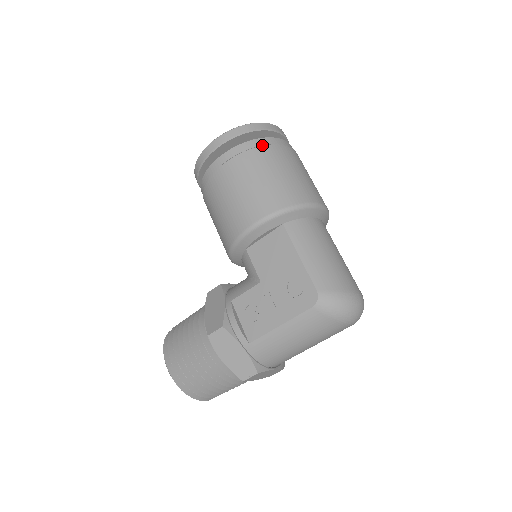
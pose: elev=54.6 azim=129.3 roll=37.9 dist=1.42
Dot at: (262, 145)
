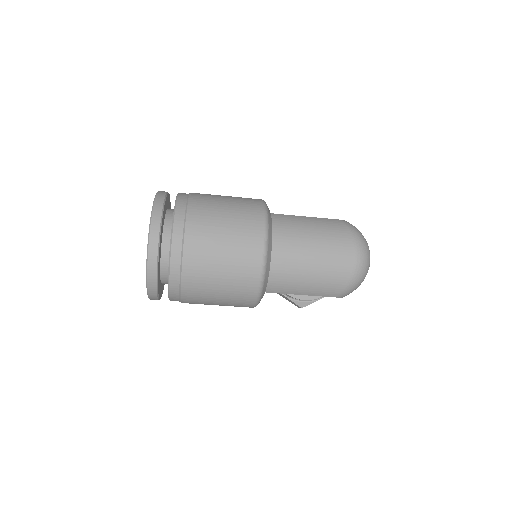
Dot at: (179, 286)
